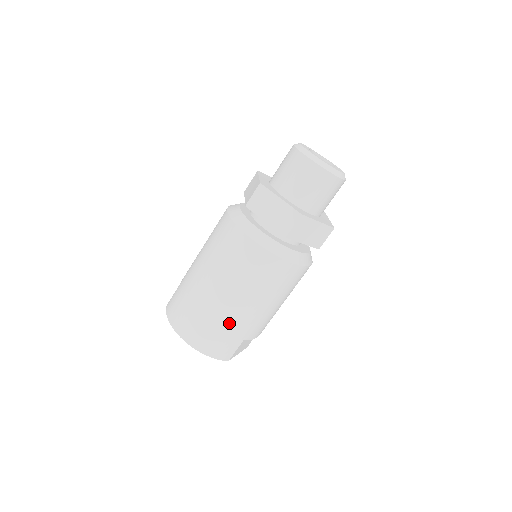
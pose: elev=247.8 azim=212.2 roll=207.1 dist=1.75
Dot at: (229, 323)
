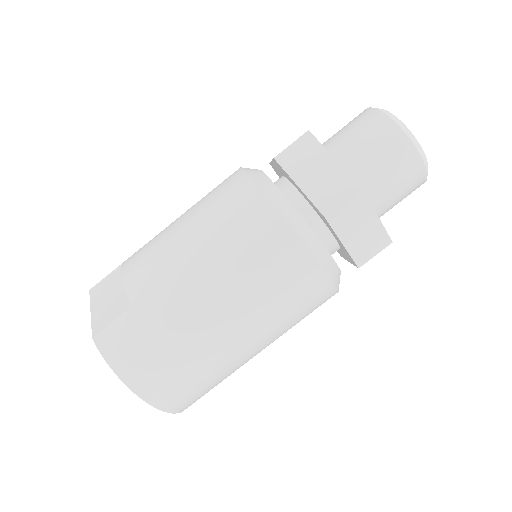
Dot at: (232, 371)
